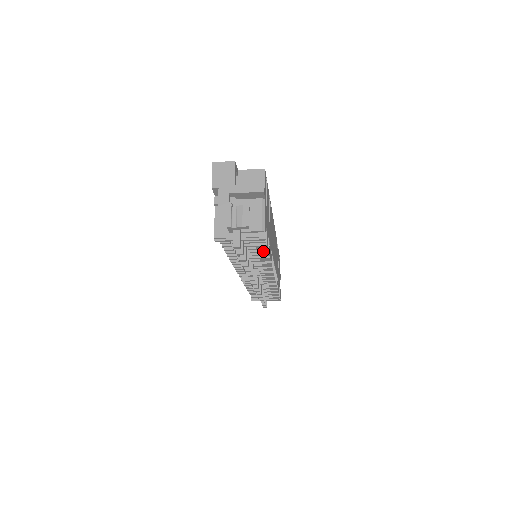
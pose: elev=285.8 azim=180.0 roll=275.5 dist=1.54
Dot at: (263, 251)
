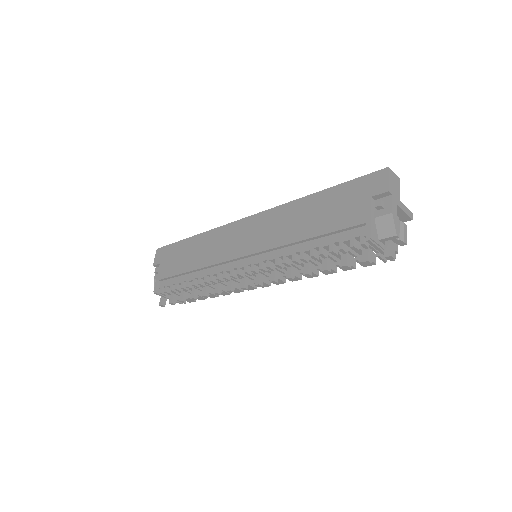
Dot at: (353, 266)
